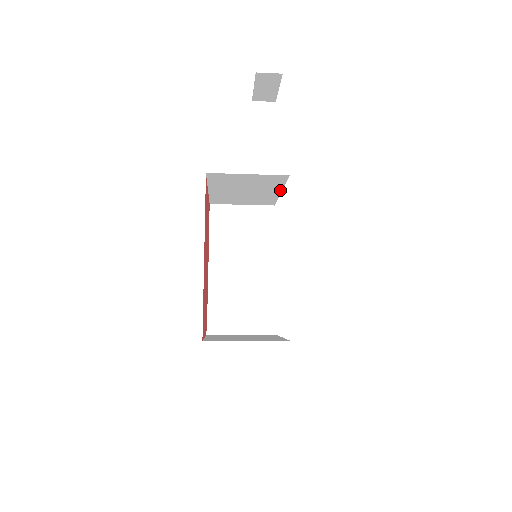
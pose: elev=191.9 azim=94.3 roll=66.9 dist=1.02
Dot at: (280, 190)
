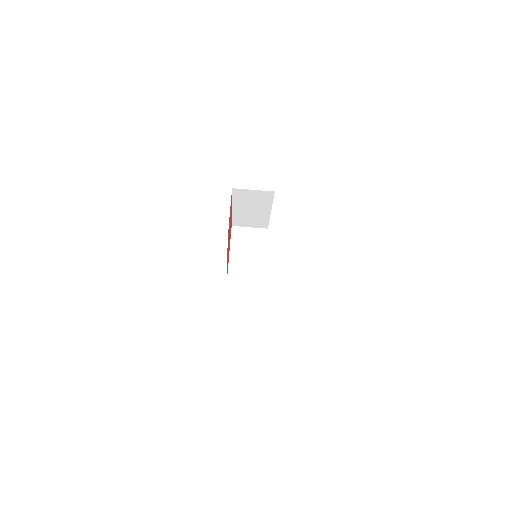
Dot at: (266, 251)
